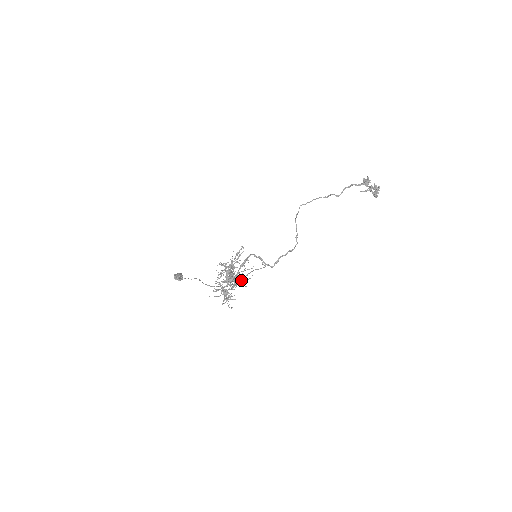
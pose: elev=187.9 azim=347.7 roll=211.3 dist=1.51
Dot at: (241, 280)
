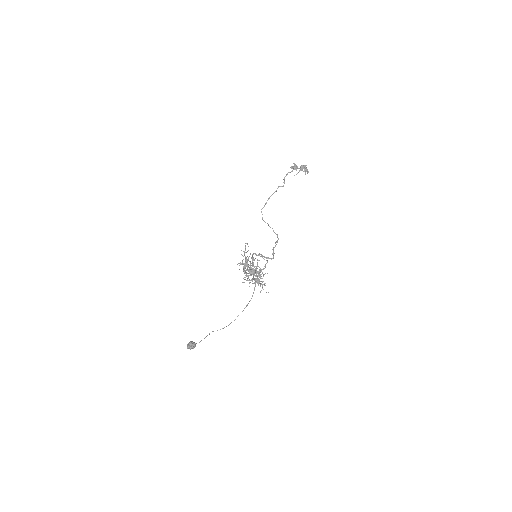
Dot at: (261, 269)
